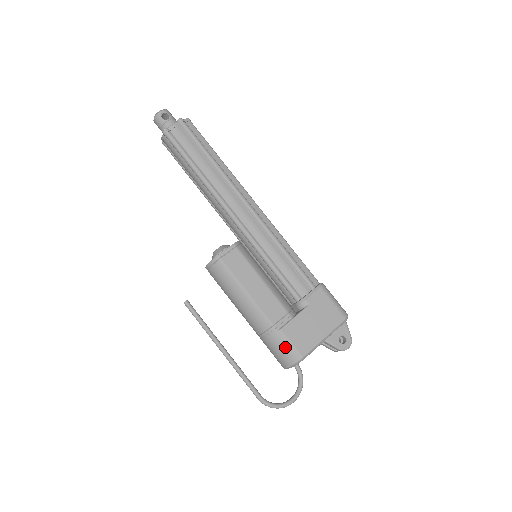
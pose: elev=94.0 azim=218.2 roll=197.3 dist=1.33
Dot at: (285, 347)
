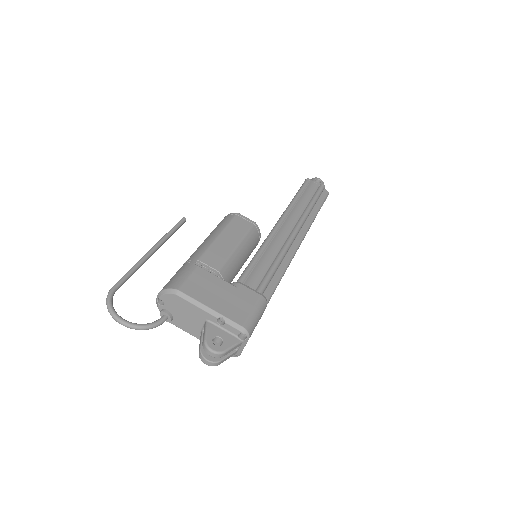
Dot at: (181, 275)
